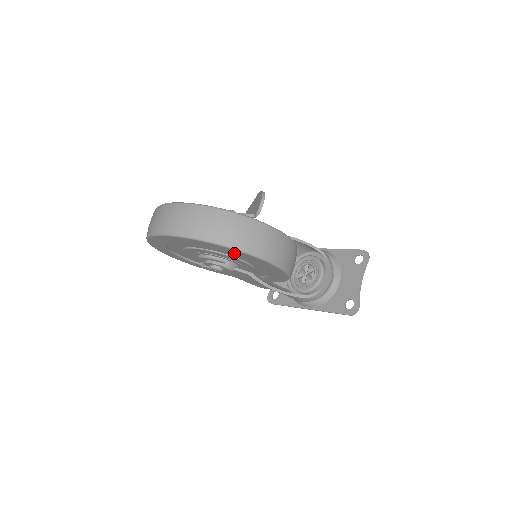
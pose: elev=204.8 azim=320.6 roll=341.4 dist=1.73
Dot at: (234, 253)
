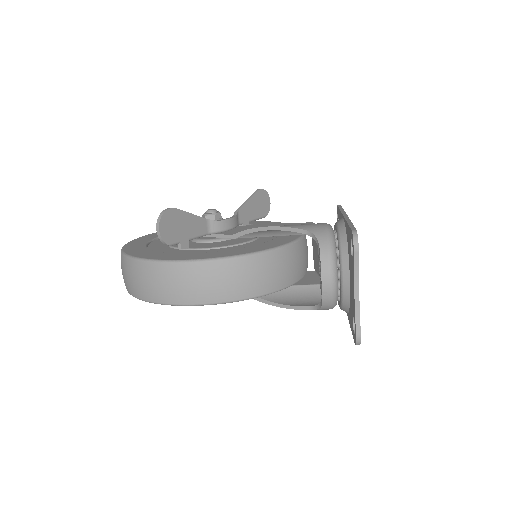
Dot at: occluded
